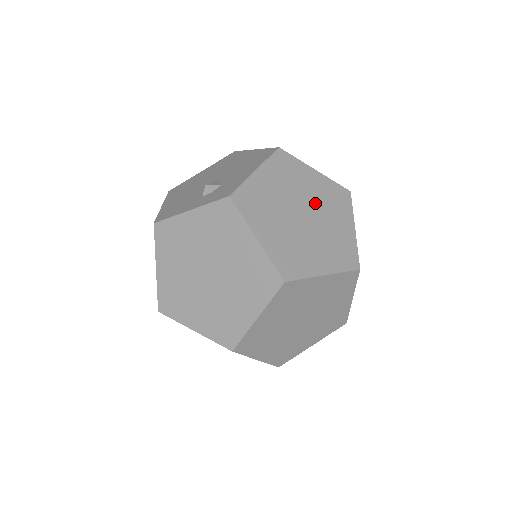
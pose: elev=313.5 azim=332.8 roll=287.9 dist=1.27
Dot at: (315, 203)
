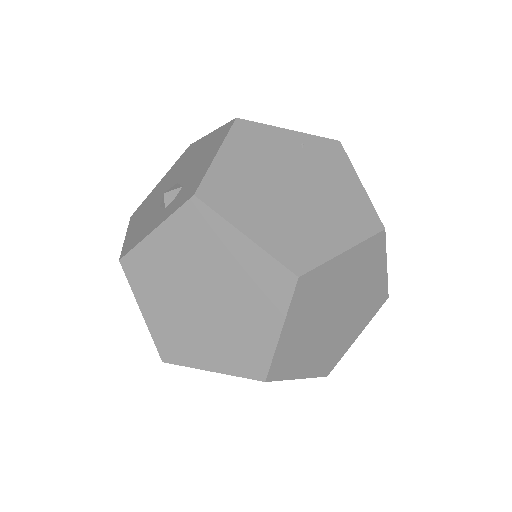
Dot at: (302, 168)
